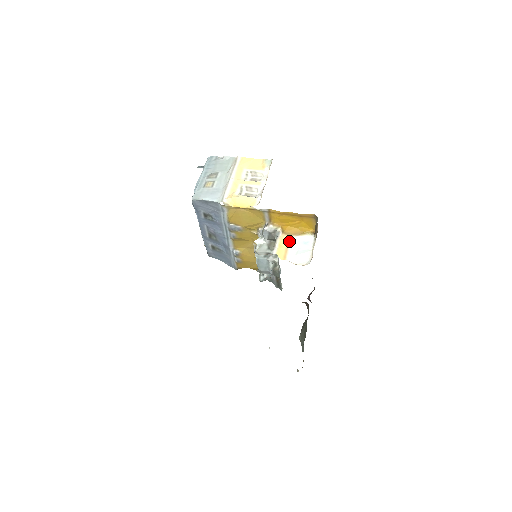
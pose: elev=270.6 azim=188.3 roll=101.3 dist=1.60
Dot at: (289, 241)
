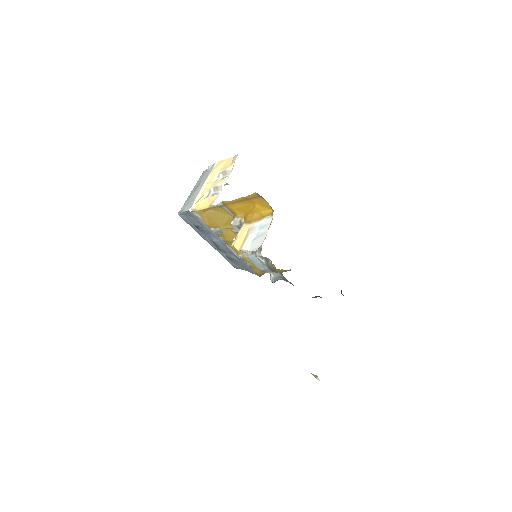
Dot at: (250, 229)
